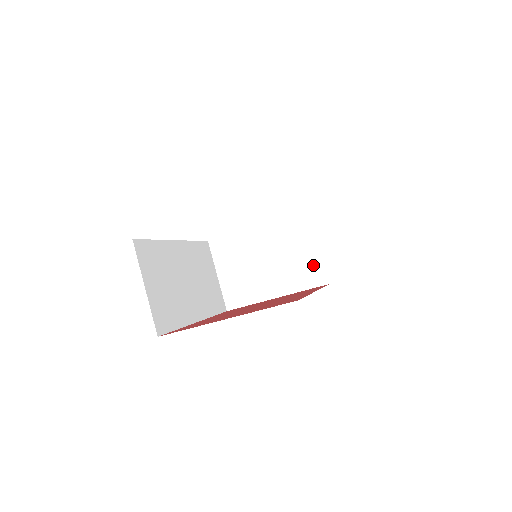
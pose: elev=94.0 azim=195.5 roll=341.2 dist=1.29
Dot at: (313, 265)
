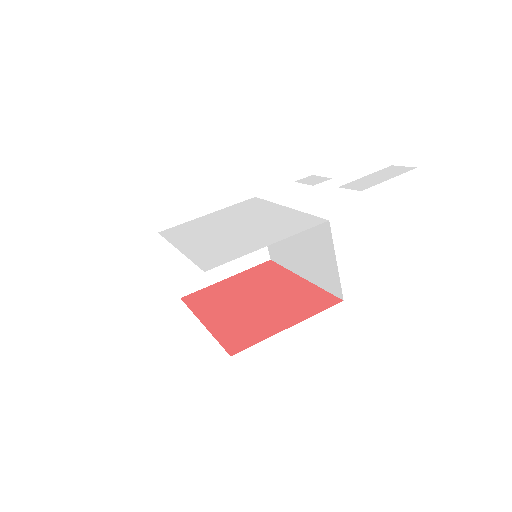
Dot at: occluded
